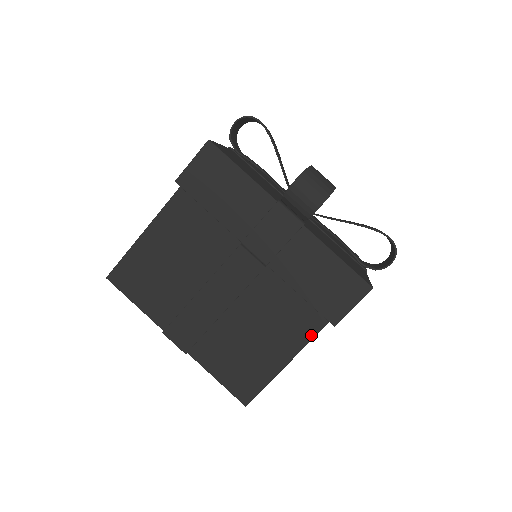
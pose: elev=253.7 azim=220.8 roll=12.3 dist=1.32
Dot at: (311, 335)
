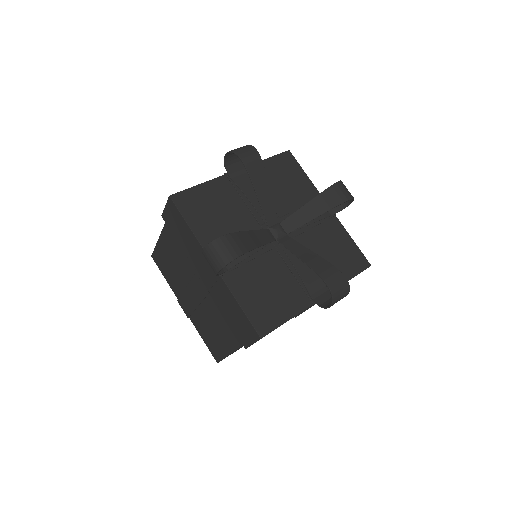
Dot at: occluded
